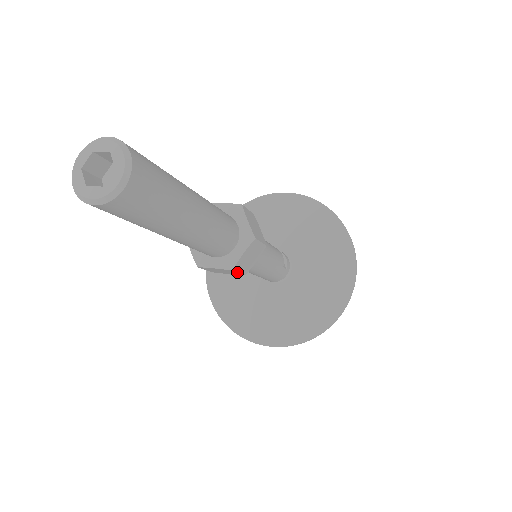
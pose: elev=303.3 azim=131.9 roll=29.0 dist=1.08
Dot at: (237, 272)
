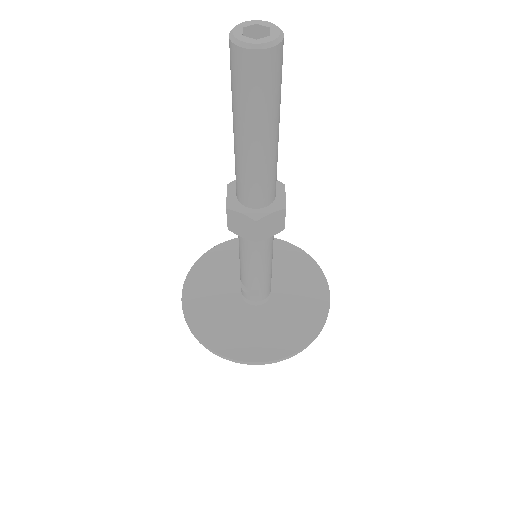
Dot at: (285, 216)
